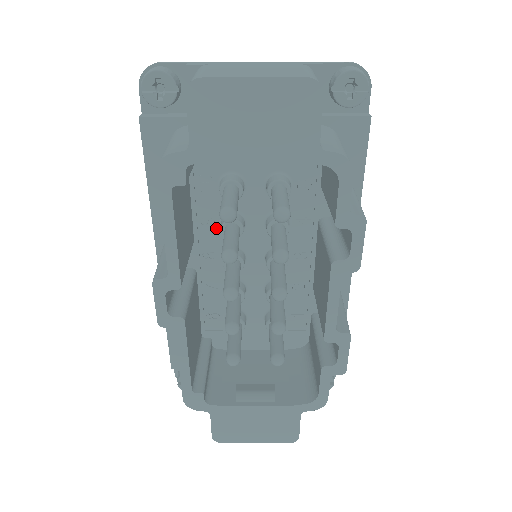
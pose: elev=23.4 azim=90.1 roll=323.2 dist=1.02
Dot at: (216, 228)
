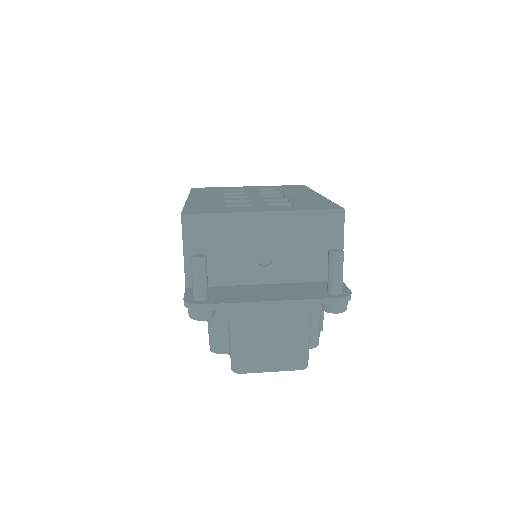
Dot at: occluded
